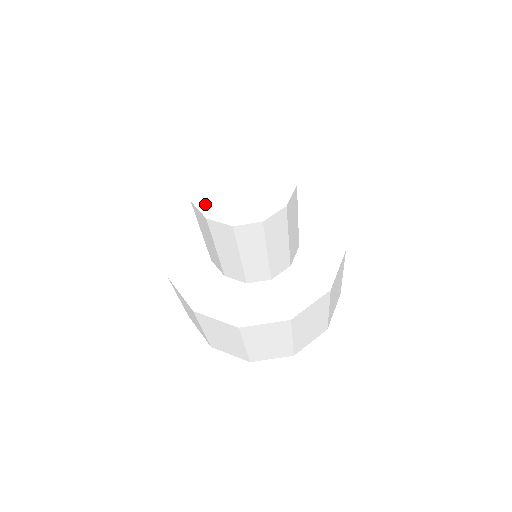
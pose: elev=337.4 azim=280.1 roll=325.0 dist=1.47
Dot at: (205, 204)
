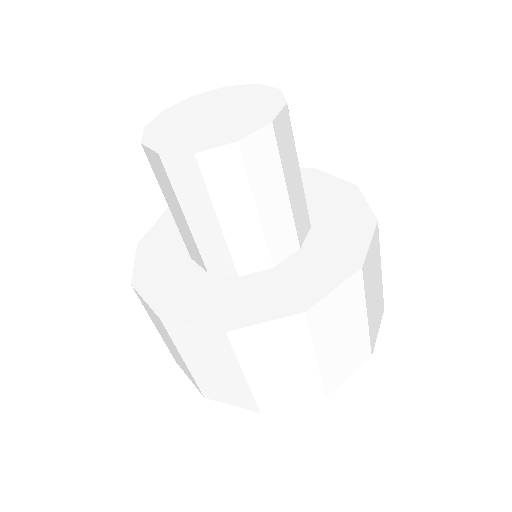
Dot at: (159, 142)
